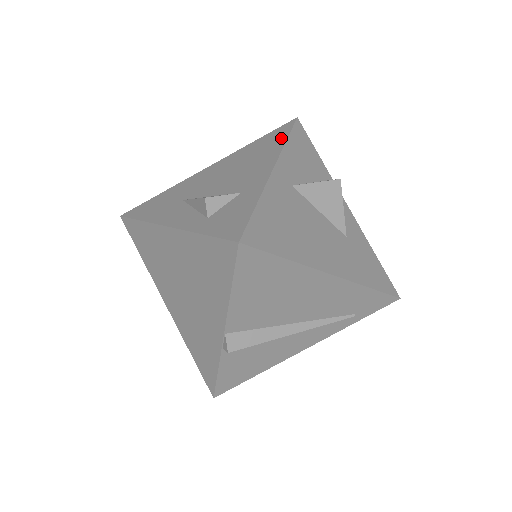
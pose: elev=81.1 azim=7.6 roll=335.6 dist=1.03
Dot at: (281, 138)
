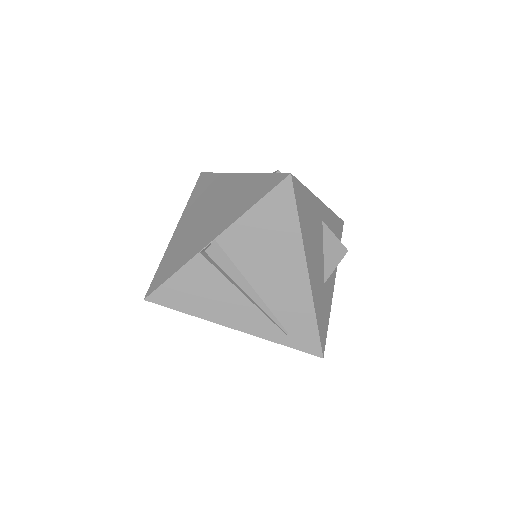
Dot at: occluded
